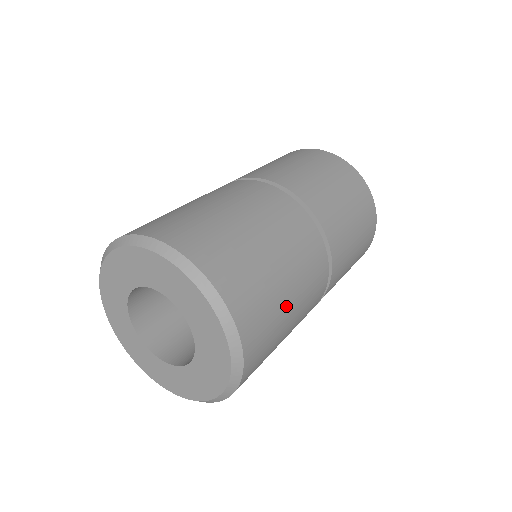
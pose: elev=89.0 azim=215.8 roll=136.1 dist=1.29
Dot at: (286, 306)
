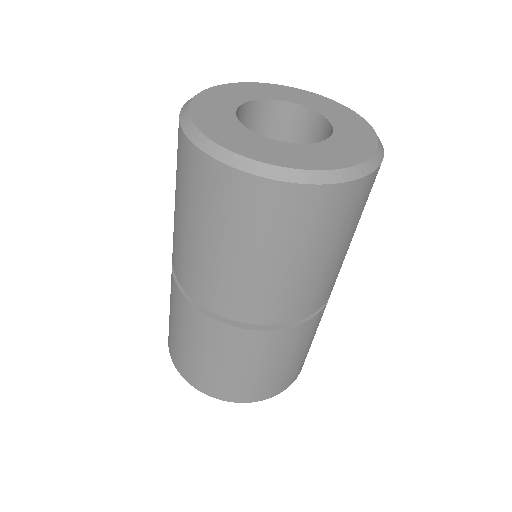
Dot at: (350, 237)
